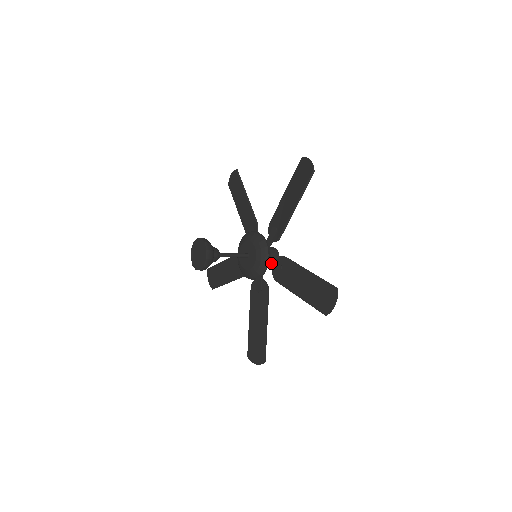
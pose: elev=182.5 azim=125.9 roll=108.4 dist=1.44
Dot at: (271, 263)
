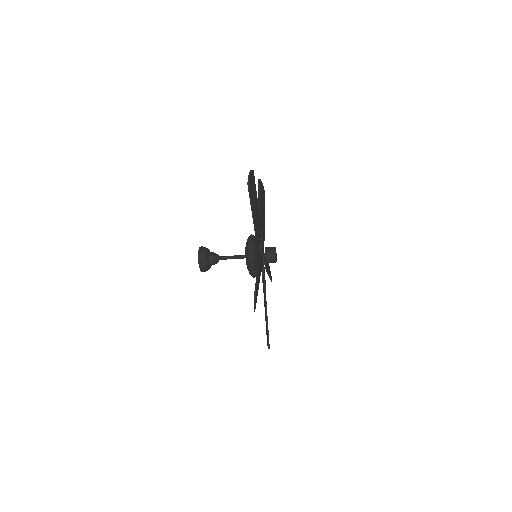
Dot at: (259, 243)
